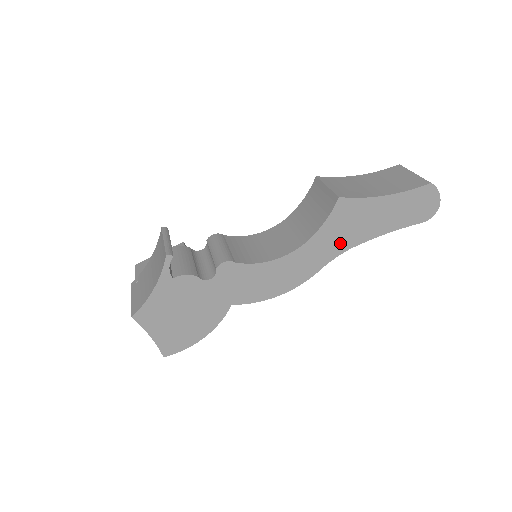
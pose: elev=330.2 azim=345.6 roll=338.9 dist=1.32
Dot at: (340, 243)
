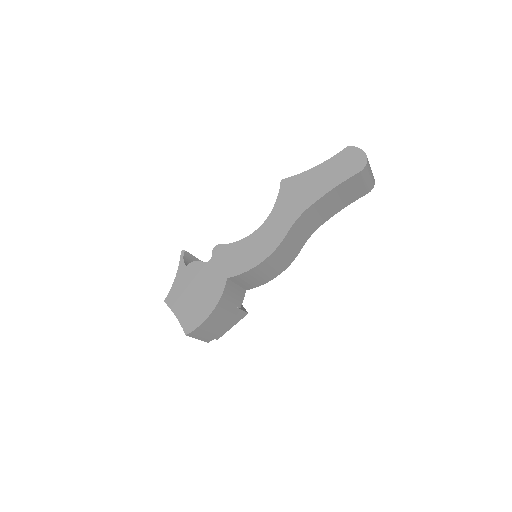
Dot at: (295, 209)
